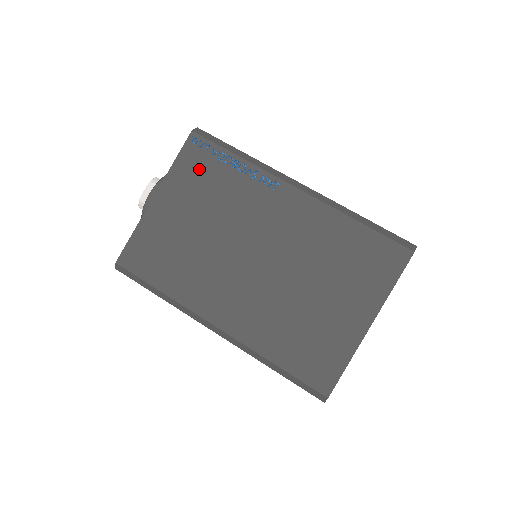
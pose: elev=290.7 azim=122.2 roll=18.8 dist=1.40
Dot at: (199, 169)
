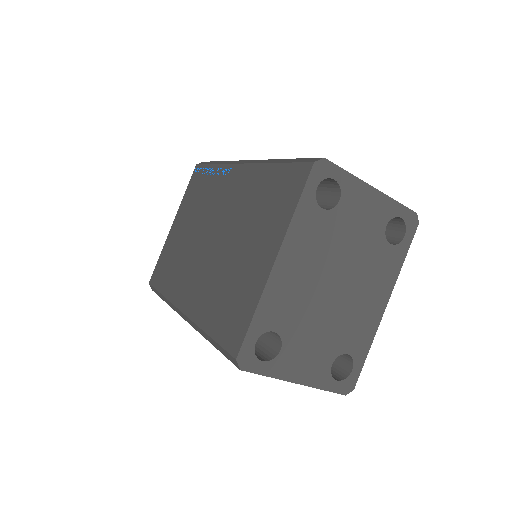
Dot at: (195, 188)
